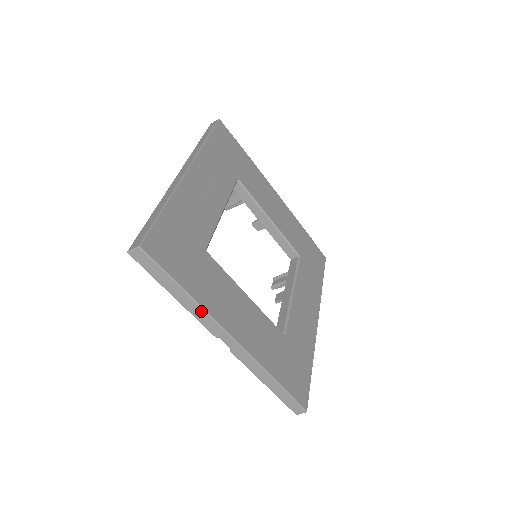
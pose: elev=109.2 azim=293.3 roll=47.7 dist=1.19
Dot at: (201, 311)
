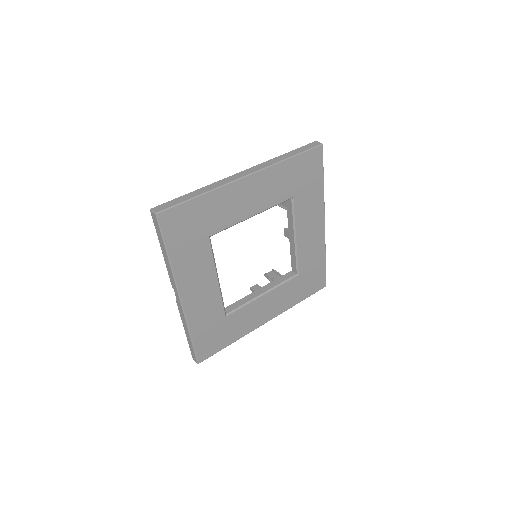
Dot at: (171, 270)
